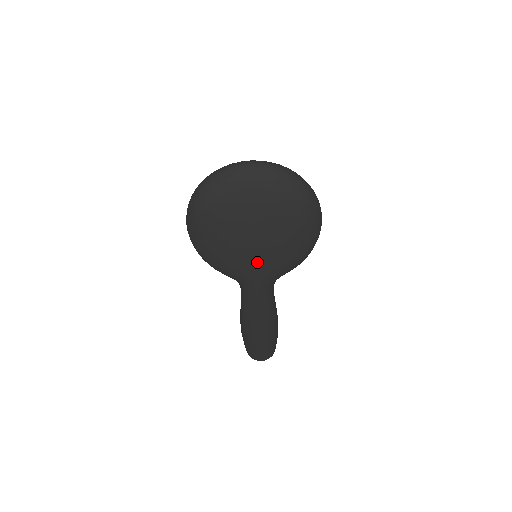
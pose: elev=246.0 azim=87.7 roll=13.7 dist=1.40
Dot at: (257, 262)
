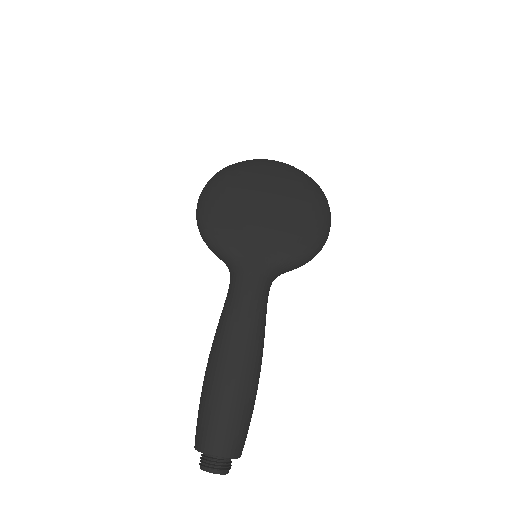
Dot at: (262, 231)
